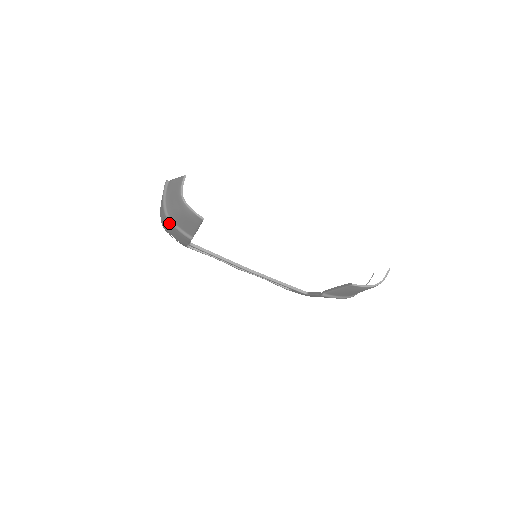
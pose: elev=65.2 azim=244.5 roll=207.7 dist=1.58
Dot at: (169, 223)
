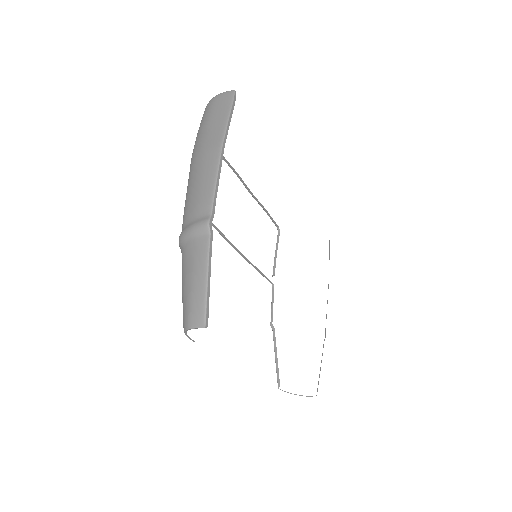
Dot at: occluded
